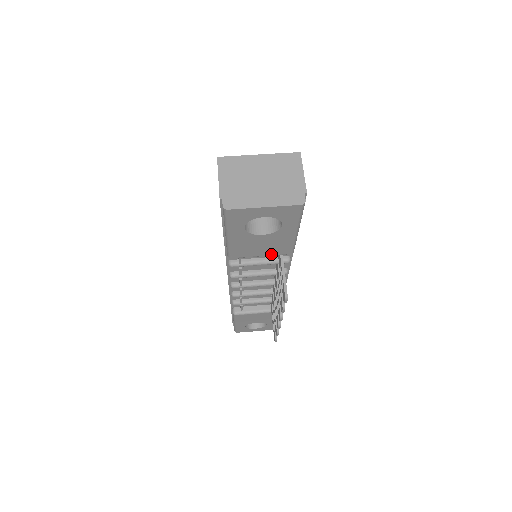
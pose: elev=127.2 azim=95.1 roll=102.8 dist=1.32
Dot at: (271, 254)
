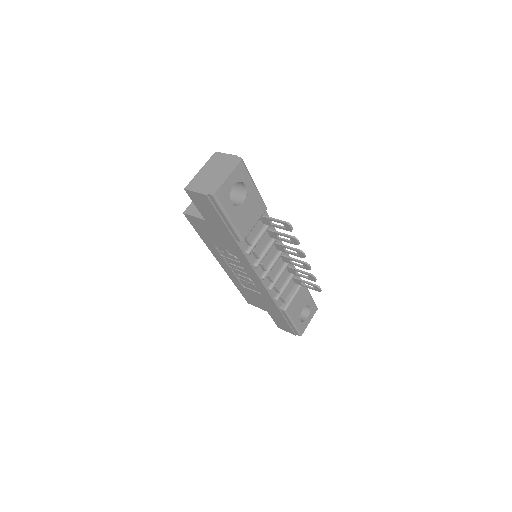
Dot at: (258, 218)
